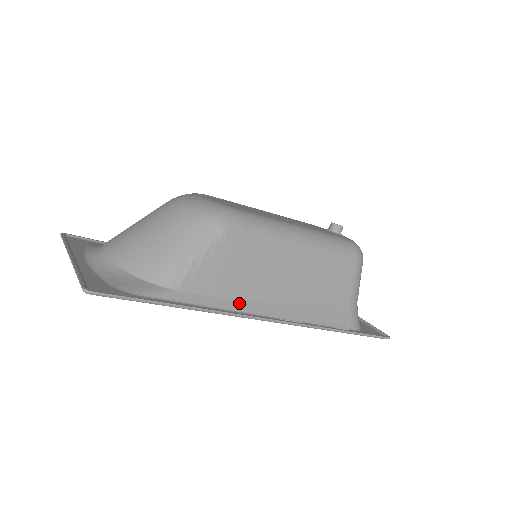
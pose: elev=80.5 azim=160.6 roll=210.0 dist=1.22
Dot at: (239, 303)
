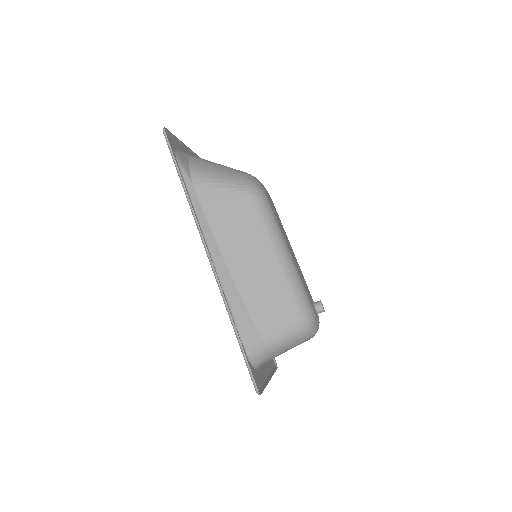
Dot at: (209, 231)
